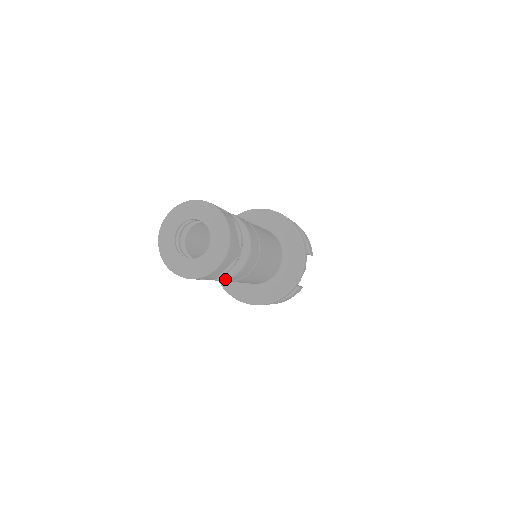
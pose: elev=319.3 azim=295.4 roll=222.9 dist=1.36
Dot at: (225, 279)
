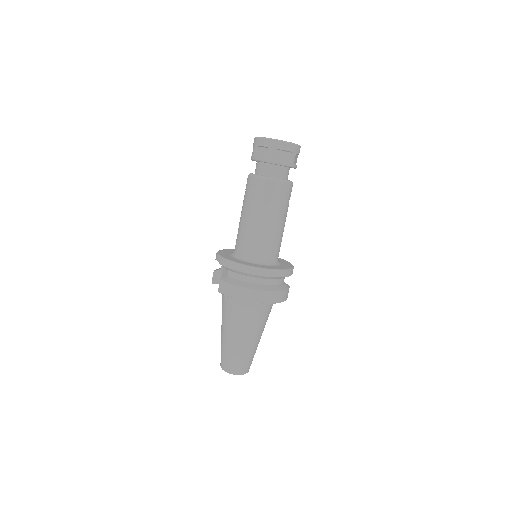
Dot at: (288, 183)
